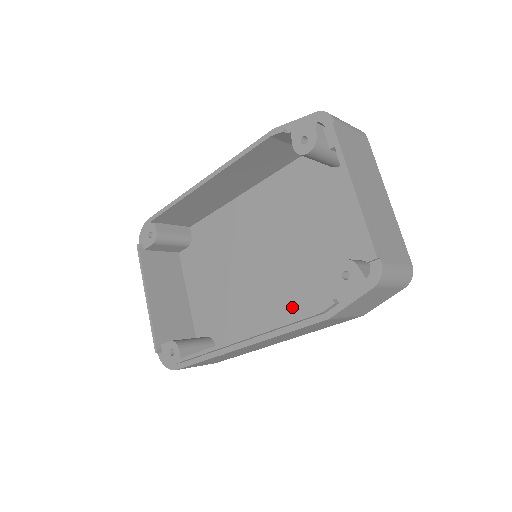
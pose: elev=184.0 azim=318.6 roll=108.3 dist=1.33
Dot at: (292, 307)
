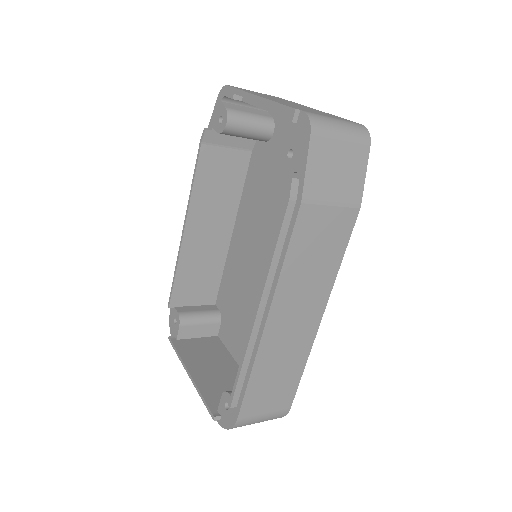
Dot at: occluded
